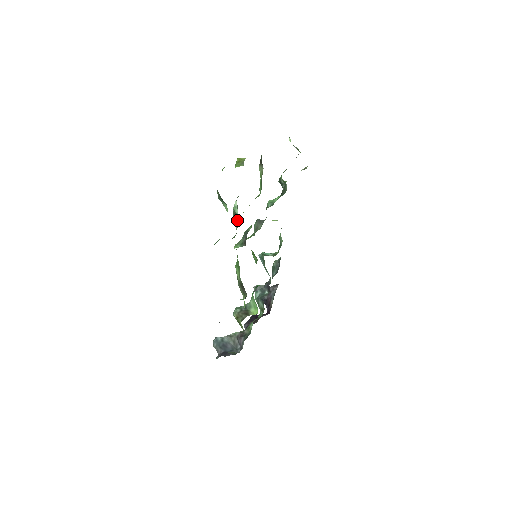
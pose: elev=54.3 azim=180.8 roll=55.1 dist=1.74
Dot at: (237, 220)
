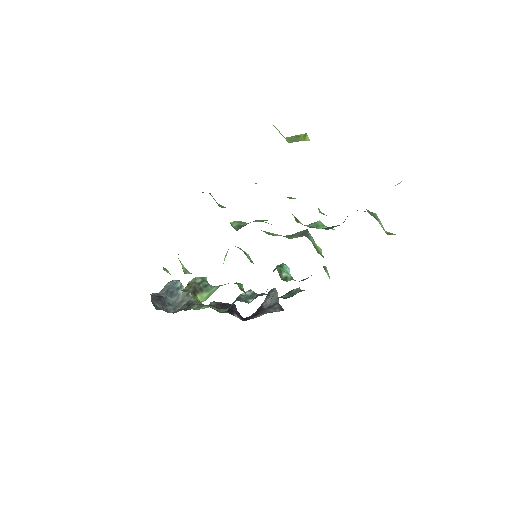
Dot at: occluded
